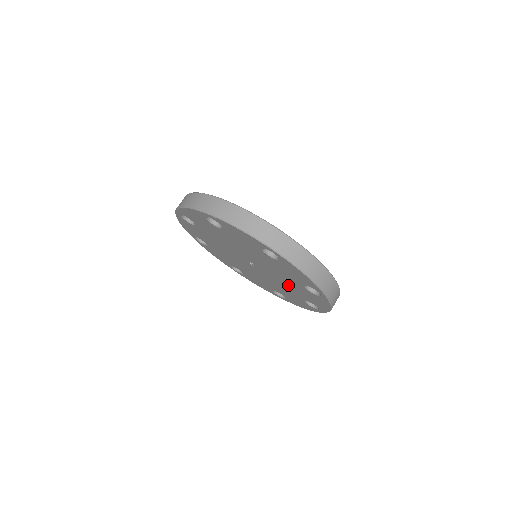
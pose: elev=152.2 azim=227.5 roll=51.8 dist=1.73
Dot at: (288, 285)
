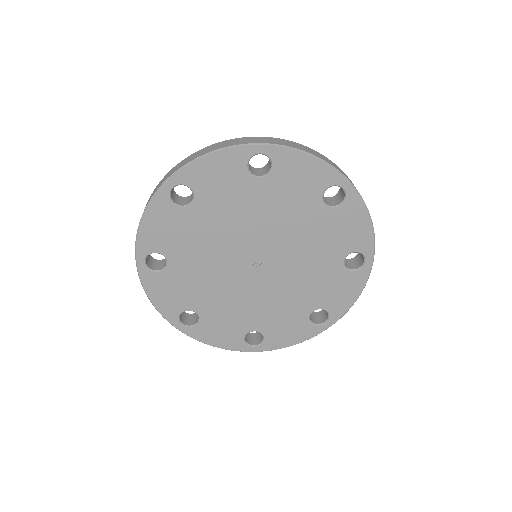
Dot at: (305, 282)
